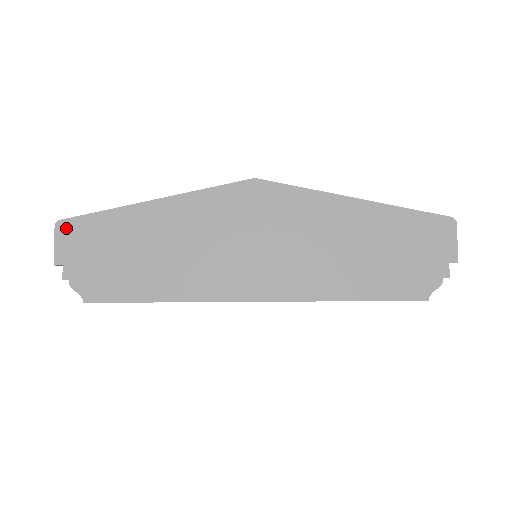
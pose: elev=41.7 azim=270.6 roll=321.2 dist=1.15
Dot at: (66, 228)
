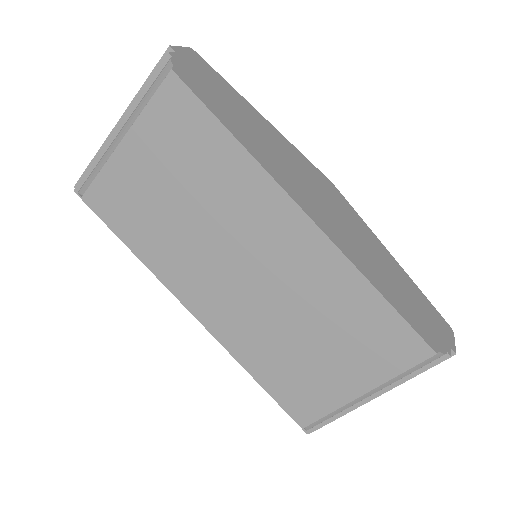
Dot at: (196, 56)
